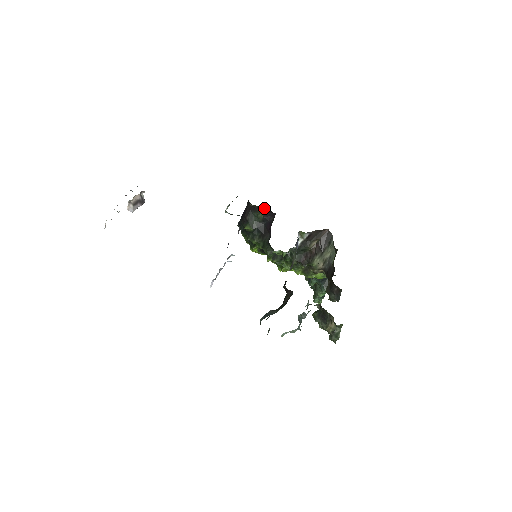
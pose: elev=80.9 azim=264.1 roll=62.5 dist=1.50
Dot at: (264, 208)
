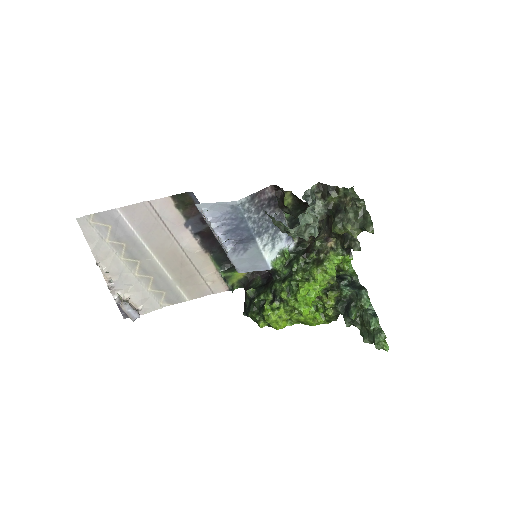
Dot at: occluded
